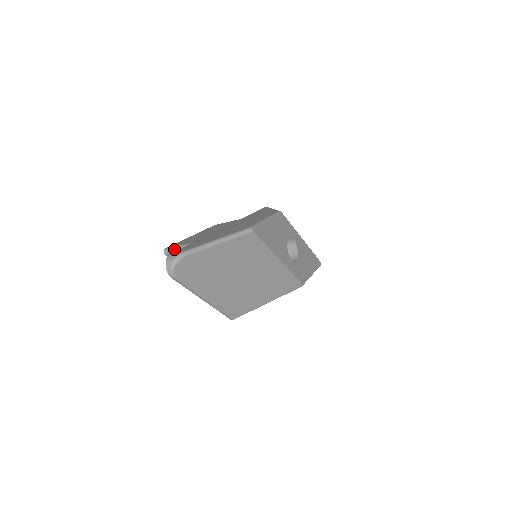
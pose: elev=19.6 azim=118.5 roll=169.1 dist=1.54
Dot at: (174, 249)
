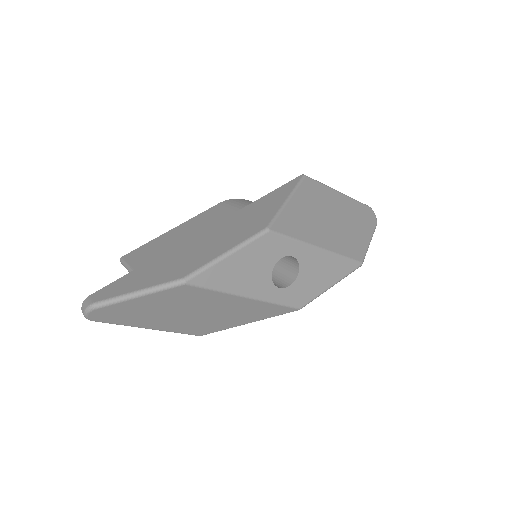
Dot at: (124, 265)
